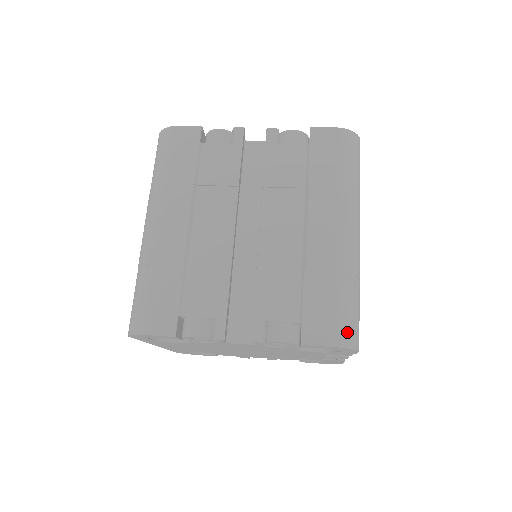
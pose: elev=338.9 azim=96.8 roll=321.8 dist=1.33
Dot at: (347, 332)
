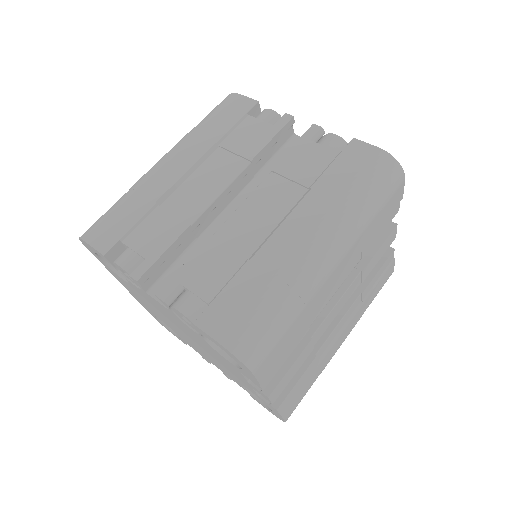
Dot at: (246, 340)
